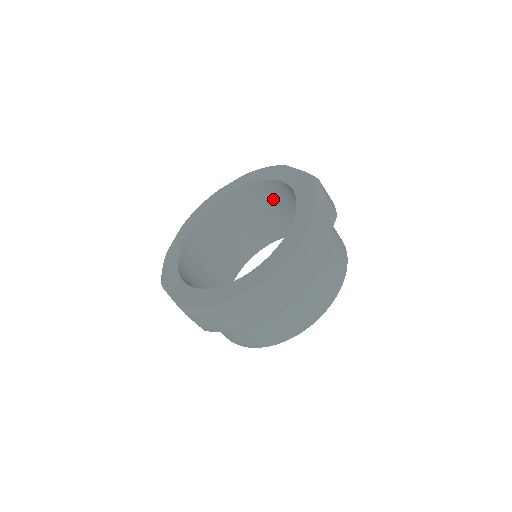
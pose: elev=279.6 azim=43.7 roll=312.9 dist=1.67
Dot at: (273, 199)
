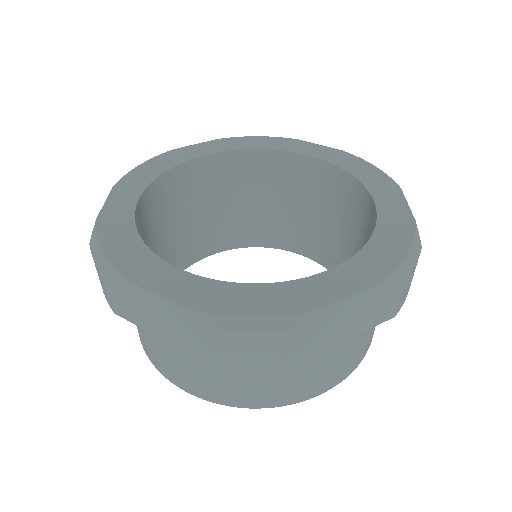
Dot at: (346, 211)
